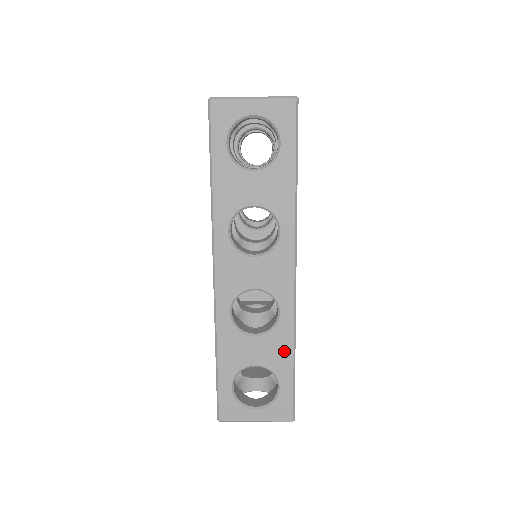
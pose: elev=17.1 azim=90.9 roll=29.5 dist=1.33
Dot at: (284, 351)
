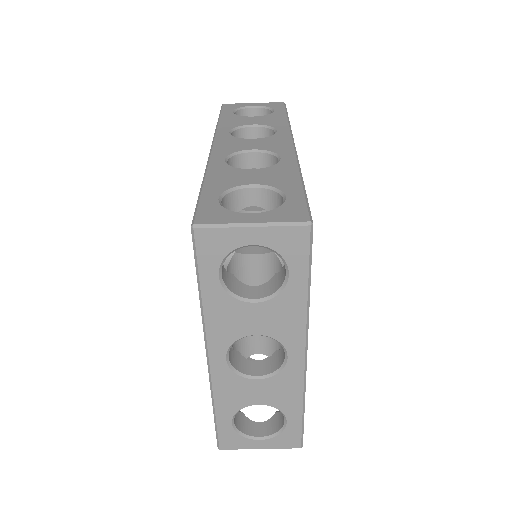
Dot at: (288, 176)
